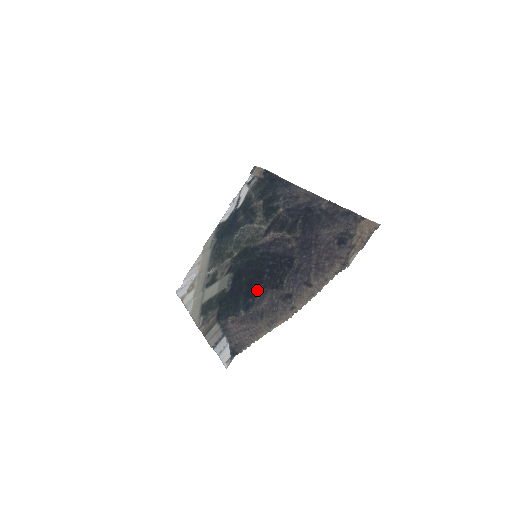
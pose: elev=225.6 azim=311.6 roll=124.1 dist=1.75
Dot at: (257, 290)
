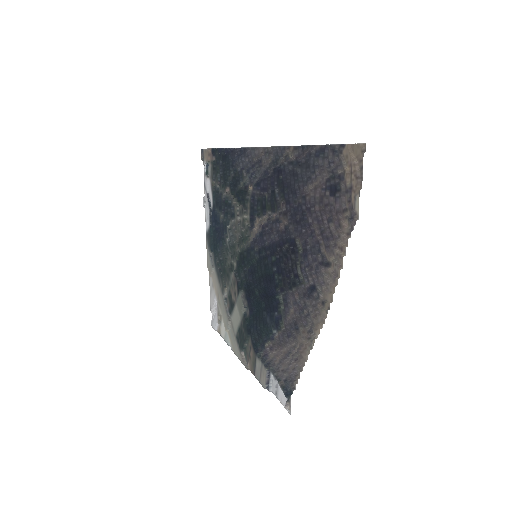
Dot at: (276, 299)
